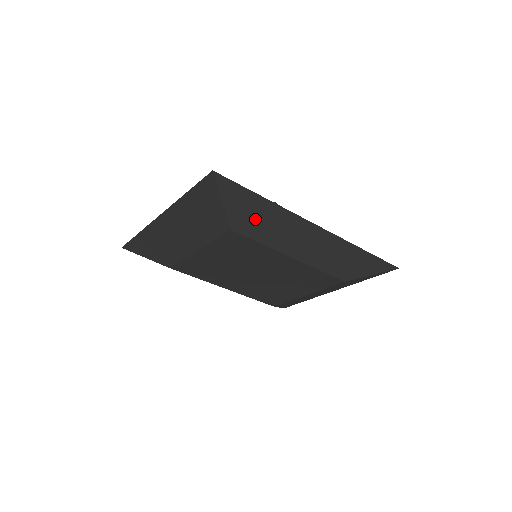
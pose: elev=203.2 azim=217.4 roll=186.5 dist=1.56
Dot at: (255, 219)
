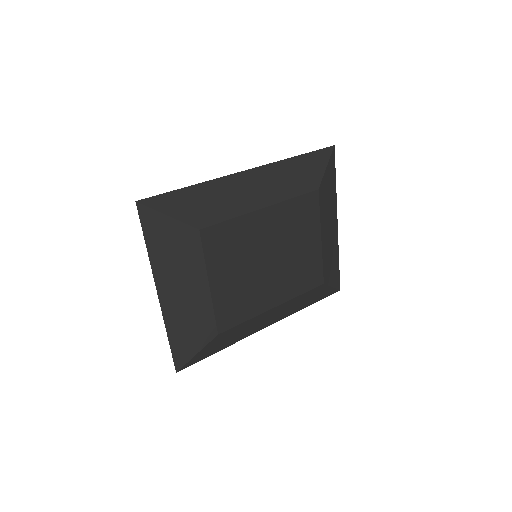
Dot at: (204, 206)
